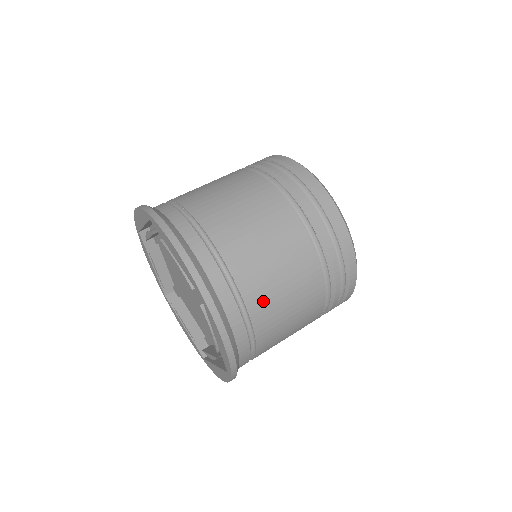
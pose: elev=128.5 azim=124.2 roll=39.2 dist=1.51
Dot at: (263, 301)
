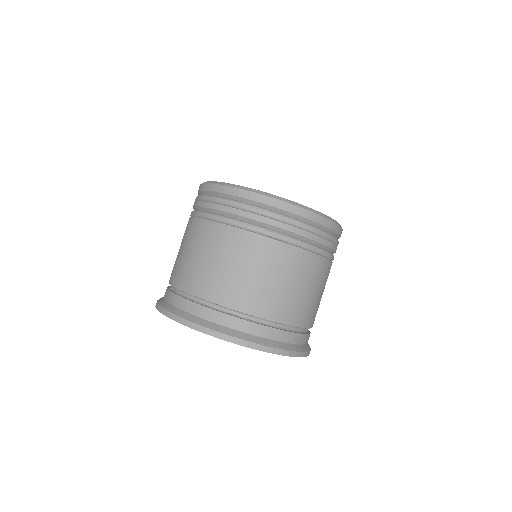
Dot at: occluded
